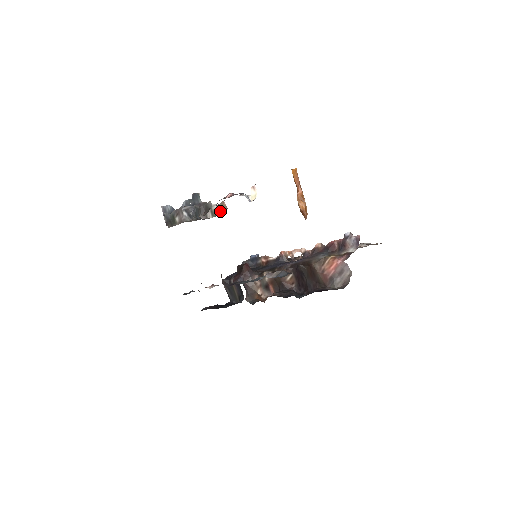
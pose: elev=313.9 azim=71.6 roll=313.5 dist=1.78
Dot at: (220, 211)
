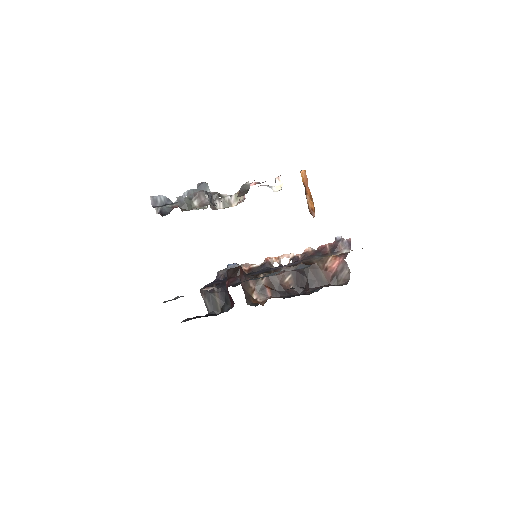
Dot at: (234, 202)
